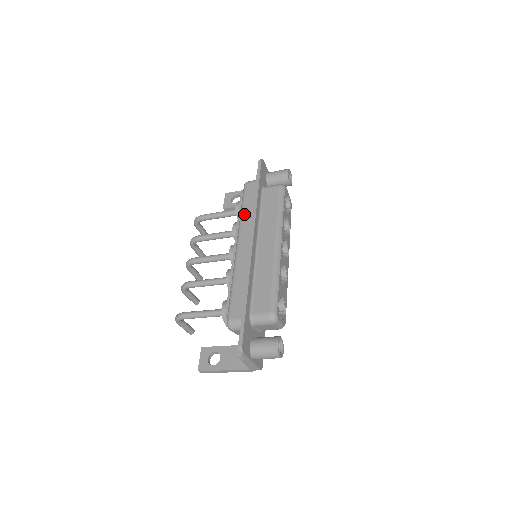
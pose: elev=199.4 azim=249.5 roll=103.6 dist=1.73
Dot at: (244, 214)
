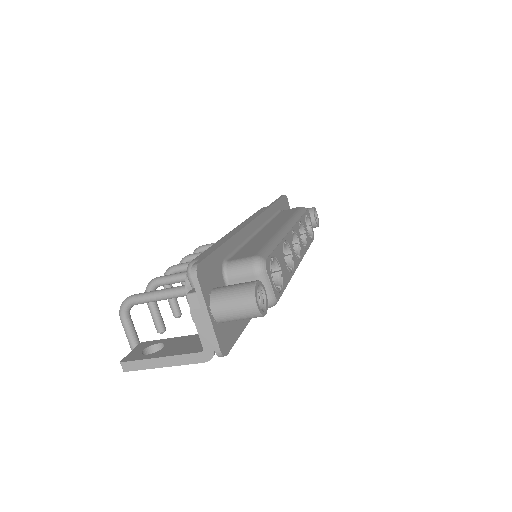
Dot at: (252, 216)
